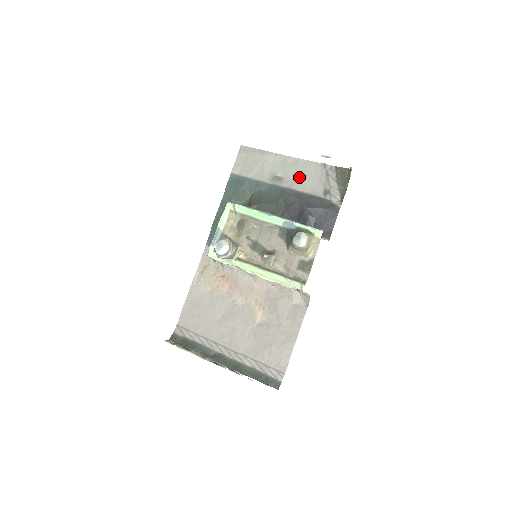
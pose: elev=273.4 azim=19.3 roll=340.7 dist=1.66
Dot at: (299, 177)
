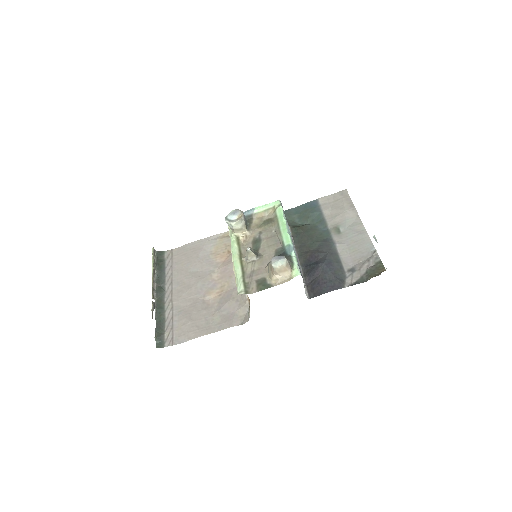
Dot at: (350, 243)
